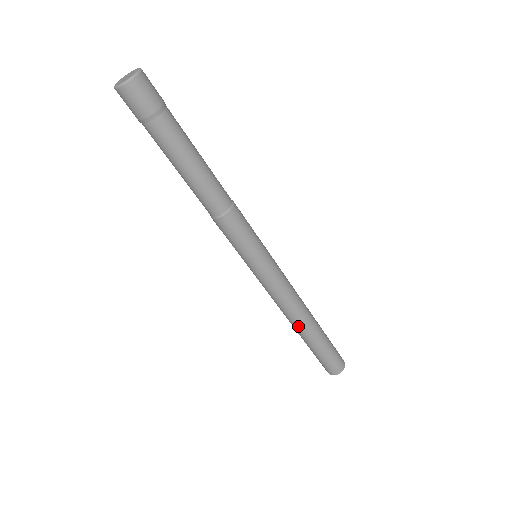
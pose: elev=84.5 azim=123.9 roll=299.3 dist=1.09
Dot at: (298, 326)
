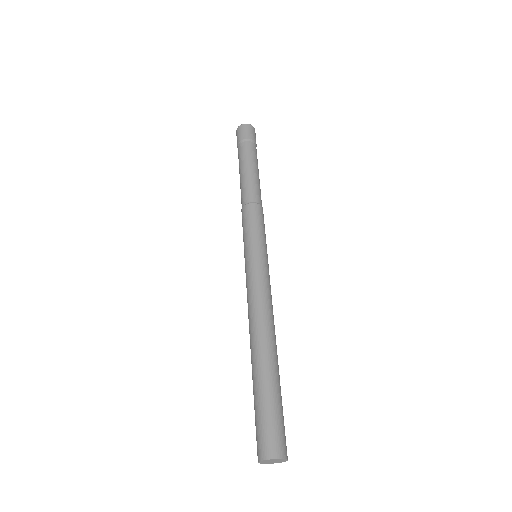
Dot at: (256, 341)
